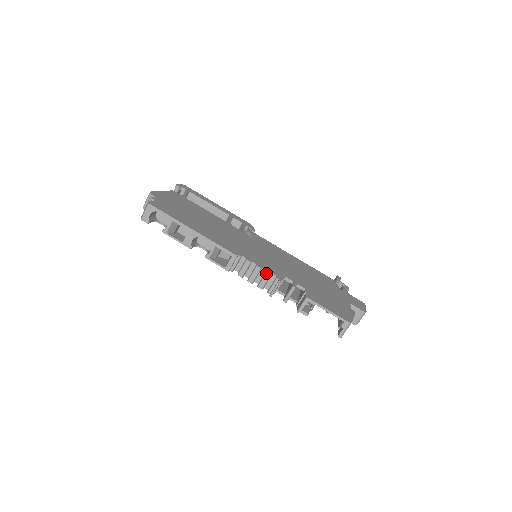
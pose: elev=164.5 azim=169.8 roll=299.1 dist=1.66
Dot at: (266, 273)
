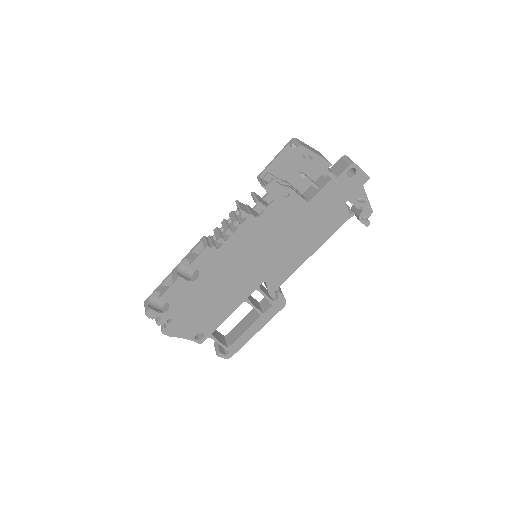
Dot at: (229, 215)
